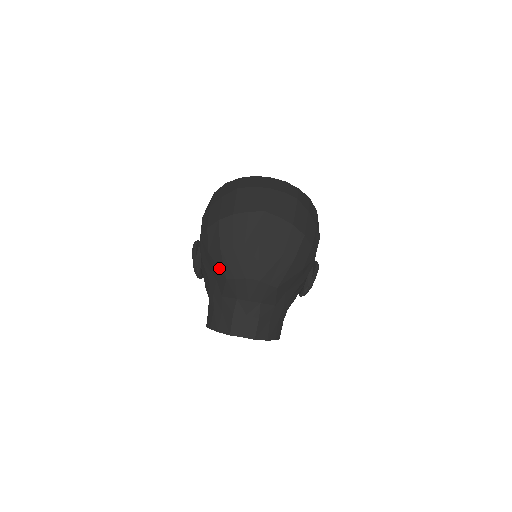
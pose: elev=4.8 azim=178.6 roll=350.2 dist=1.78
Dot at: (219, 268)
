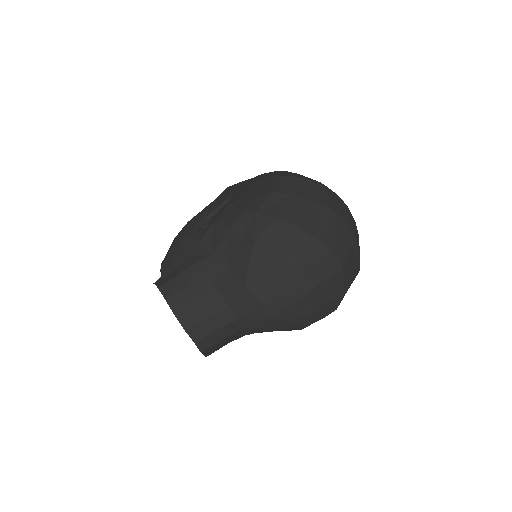
Dot at: (249, 268)
